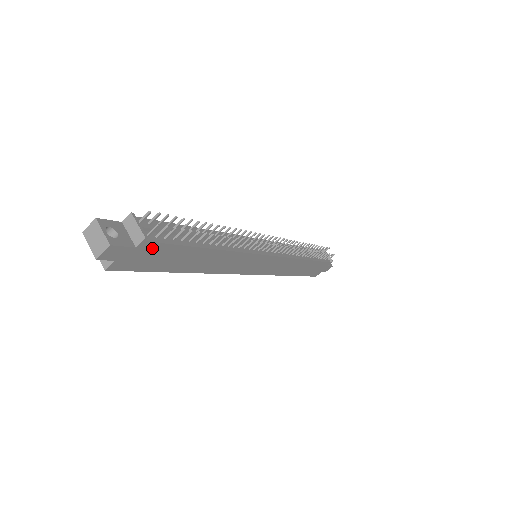
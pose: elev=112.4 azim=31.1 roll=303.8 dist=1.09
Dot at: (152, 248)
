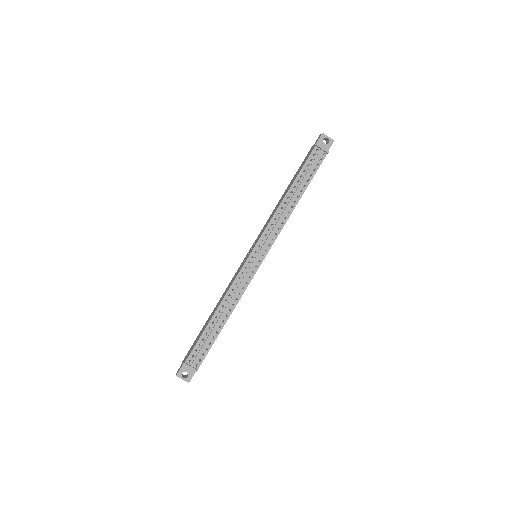
Dot at: (202, 361)
